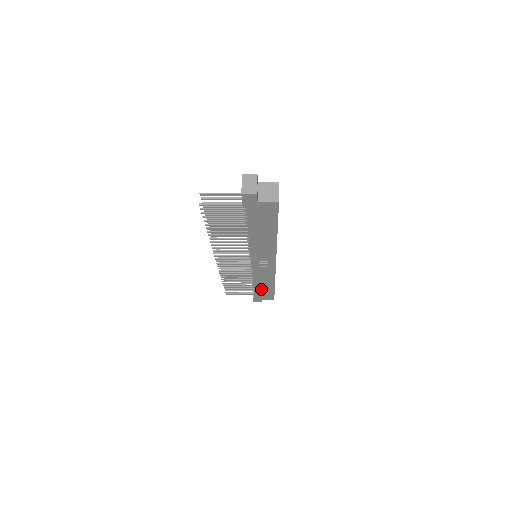
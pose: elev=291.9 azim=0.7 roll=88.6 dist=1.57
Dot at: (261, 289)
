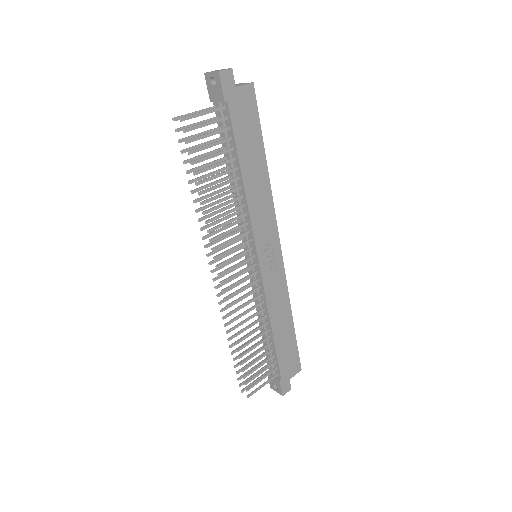
Dot at: (282, 342)
